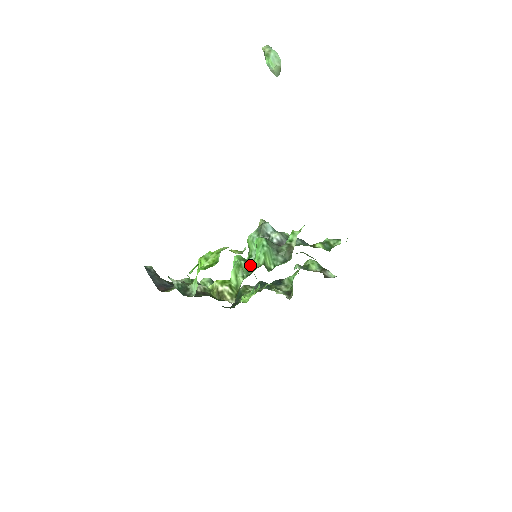
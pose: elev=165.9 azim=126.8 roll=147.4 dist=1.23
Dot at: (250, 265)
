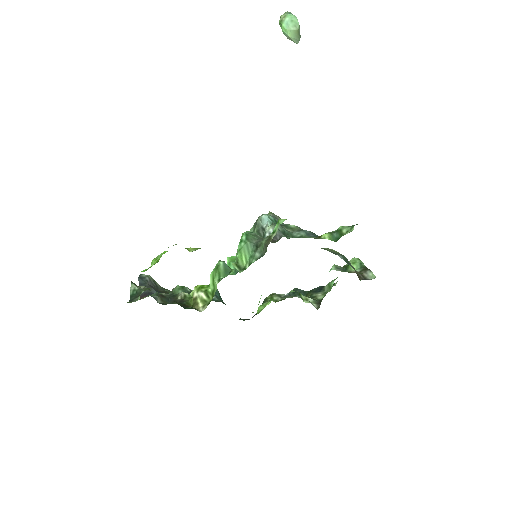
Dot at: occluded
